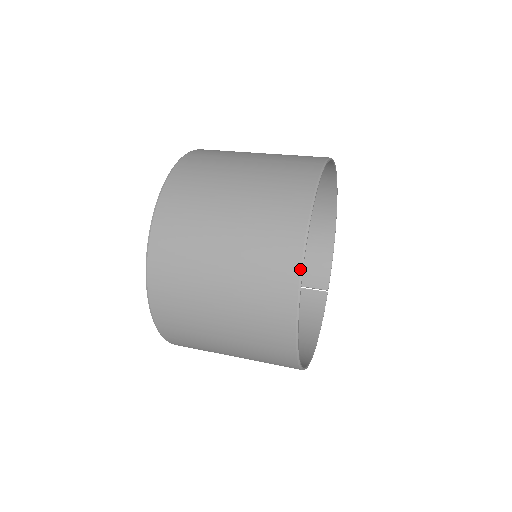
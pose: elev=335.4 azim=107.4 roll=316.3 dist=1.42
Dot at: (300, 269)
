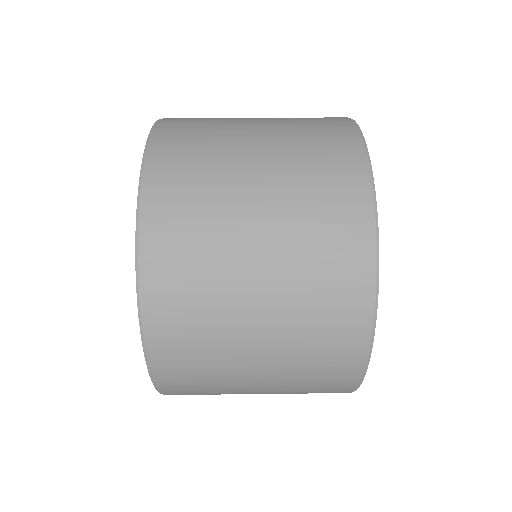
Dot at: (372, 326)
